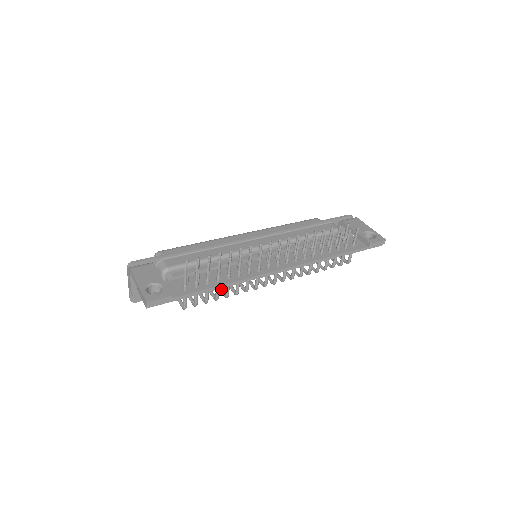
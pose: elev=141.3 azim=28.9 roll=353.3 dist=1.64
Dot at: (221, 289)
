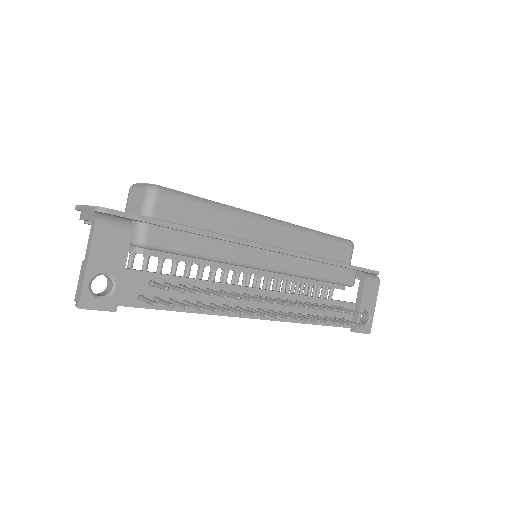
Dot at: occluded
